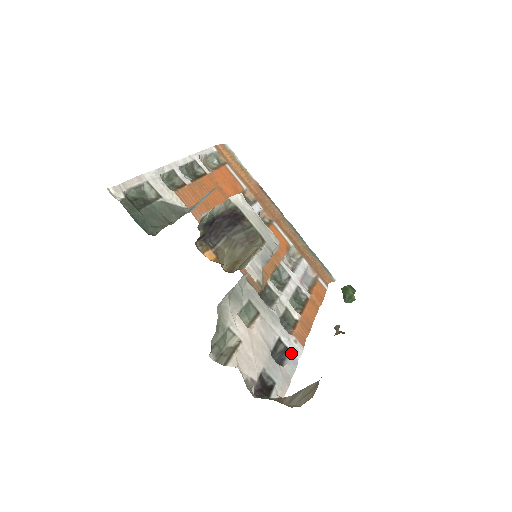
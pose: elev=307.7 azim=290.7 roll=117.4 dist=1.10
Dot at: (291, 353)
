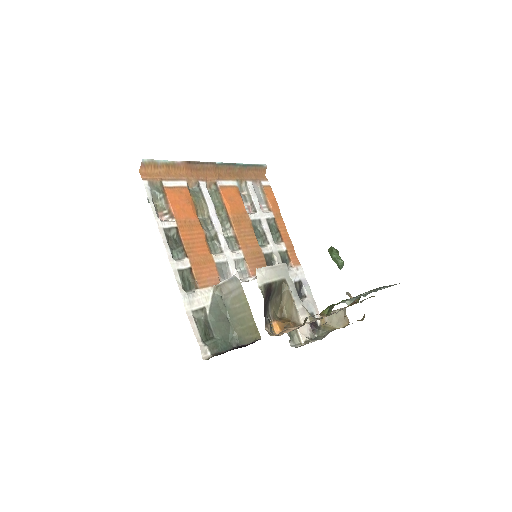
Dot at: (302, 281)
